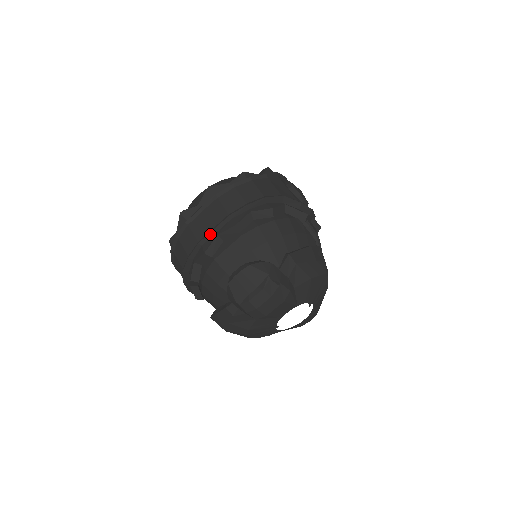
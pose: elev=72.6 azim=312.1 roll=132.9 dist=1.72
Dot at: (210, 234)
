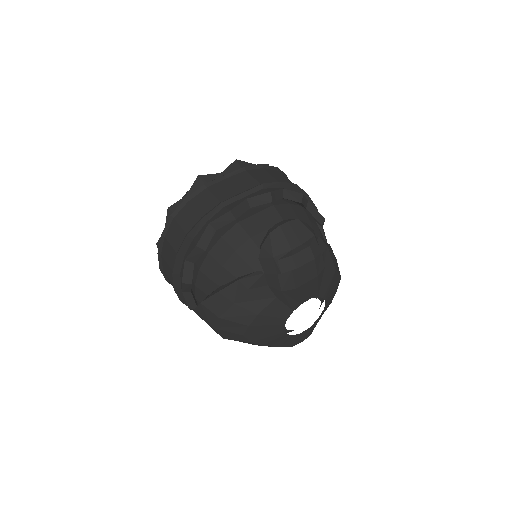
Dot at: (237, 197)
